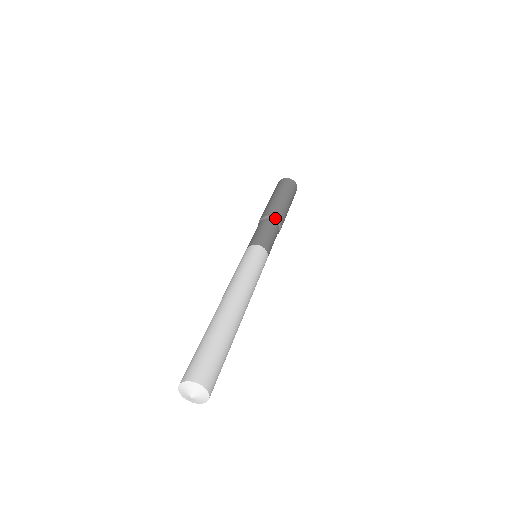
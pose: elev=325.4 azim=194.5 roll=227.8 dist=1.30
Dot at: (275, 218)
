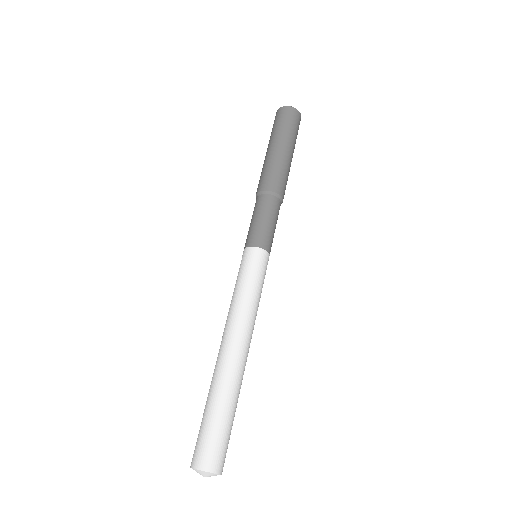
Dot at: (276, 193)
